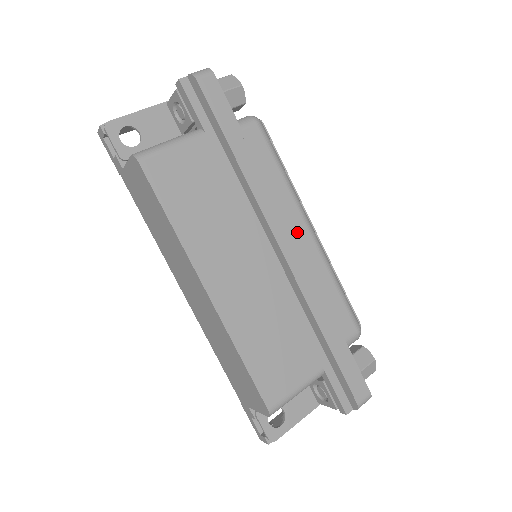
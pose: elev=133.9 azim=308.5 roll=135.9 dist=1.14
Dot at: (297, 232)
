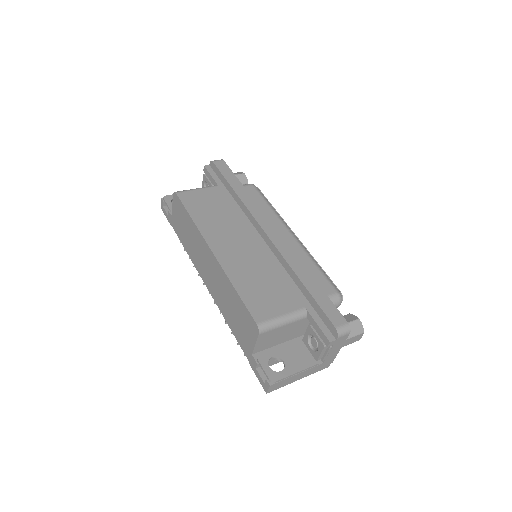
Dot at: (281, 233)
